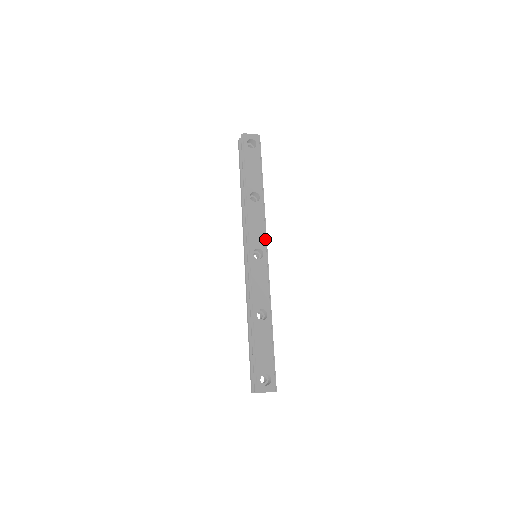
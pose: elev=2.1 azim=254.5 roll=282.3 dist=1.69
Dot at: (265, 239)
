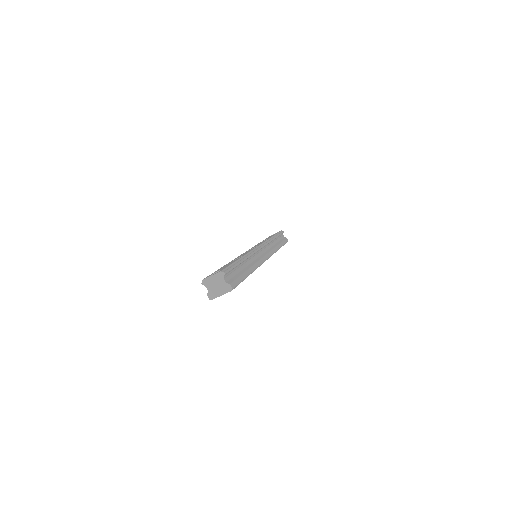
Dot at: (262, 243)
